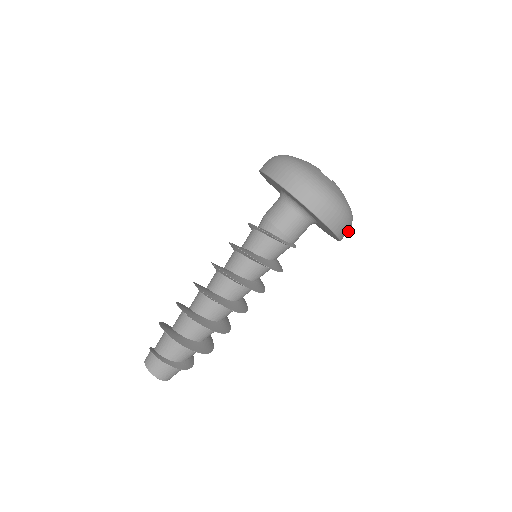
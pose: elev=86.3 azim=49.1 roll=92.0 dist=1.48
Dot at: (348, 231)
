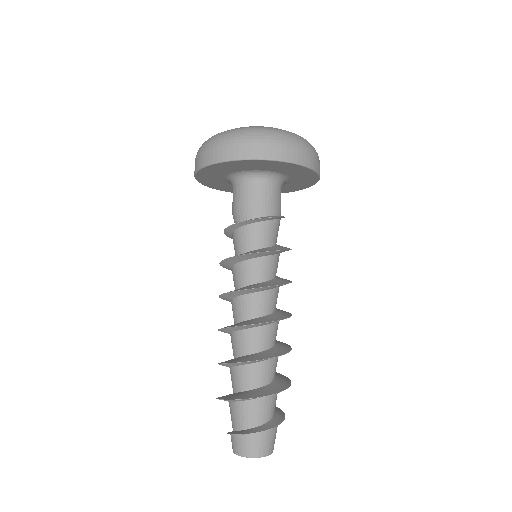
Dot at: (319, 162)
